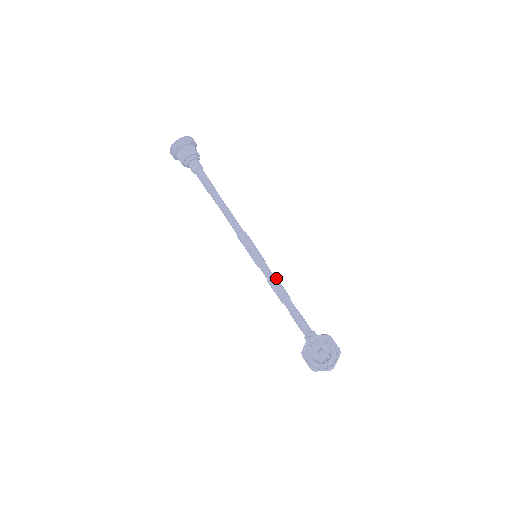
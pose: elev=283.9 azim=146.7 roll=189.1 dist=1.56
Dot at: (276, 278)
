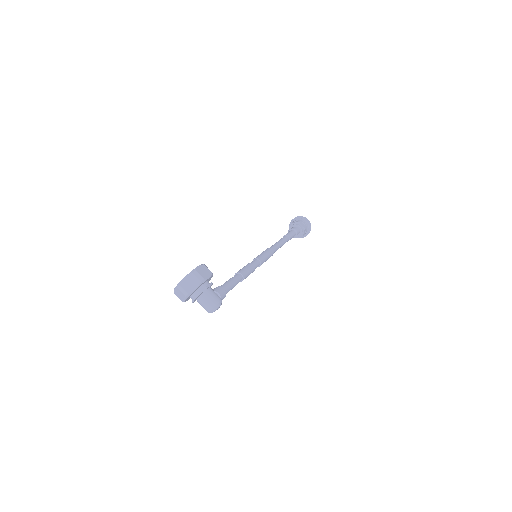
Dot at: (250, 265)
